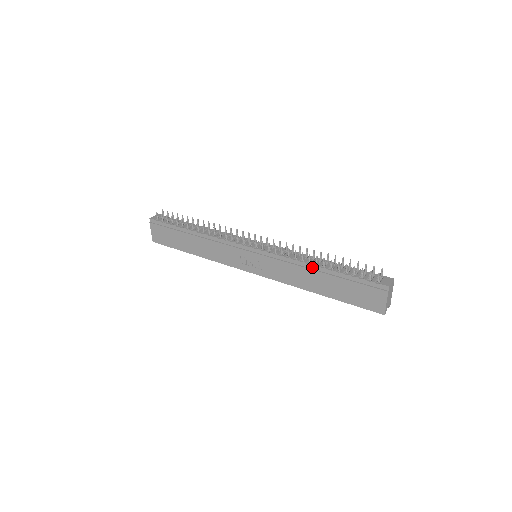
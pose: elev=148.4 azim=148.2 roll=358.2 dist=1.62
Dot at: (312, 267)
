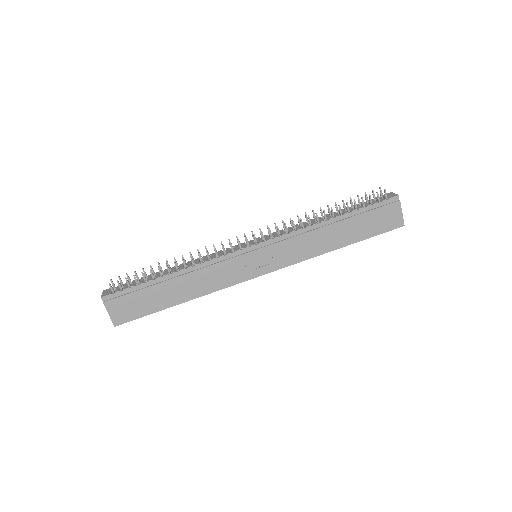
Dot at: (324, 224)
